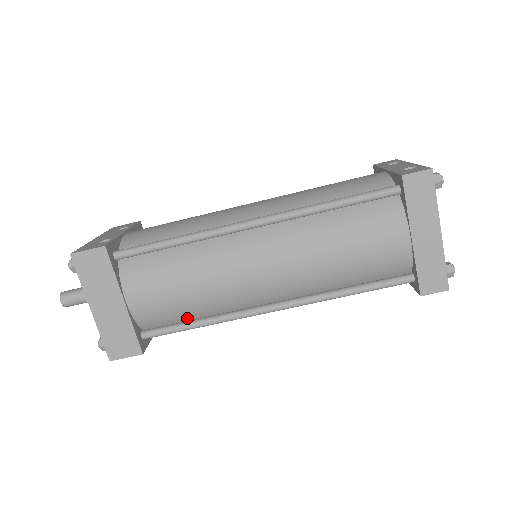
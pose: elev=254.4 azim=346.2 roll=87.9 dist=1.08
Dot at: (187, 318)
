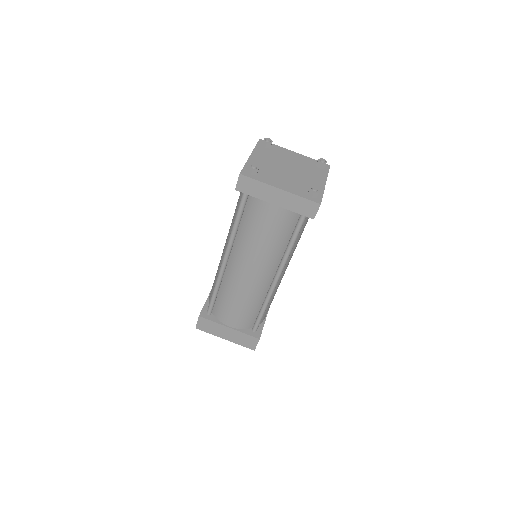
Dot at: (258, 311)
